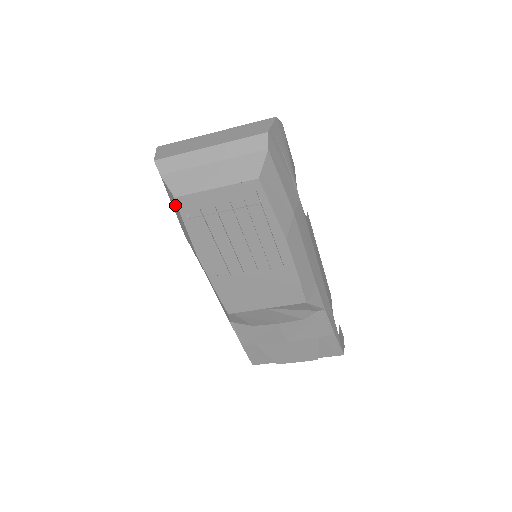
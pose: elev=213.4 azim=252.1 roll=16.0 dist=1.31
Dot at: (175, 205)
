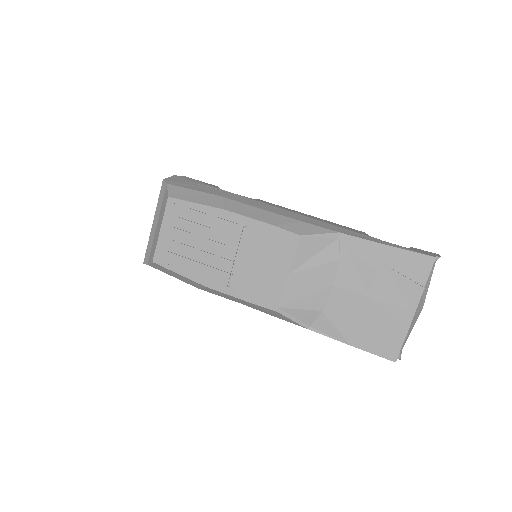
Dot at: (163, 269)
